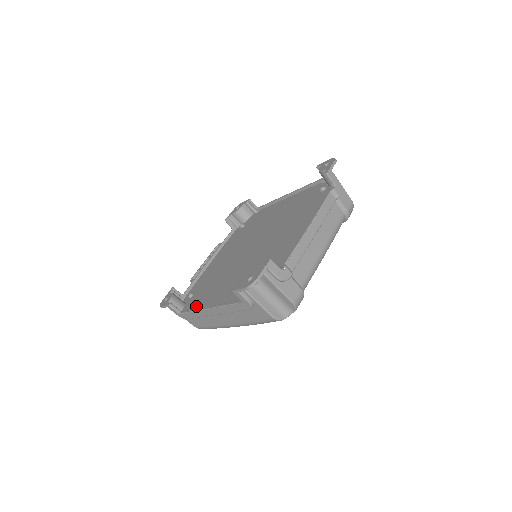
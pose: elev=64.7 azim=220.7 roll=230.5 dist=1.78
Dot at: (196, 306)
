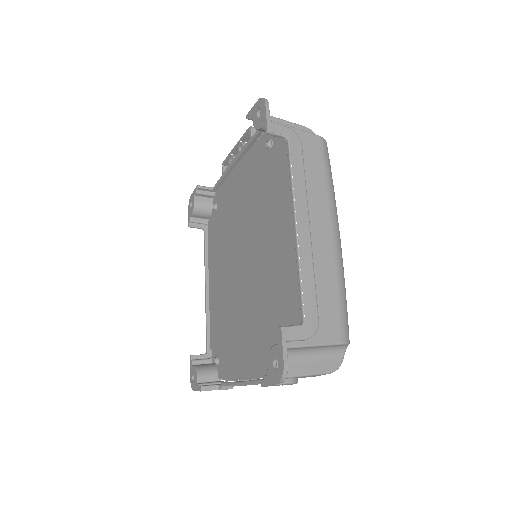
Dot at: (209, 249)
